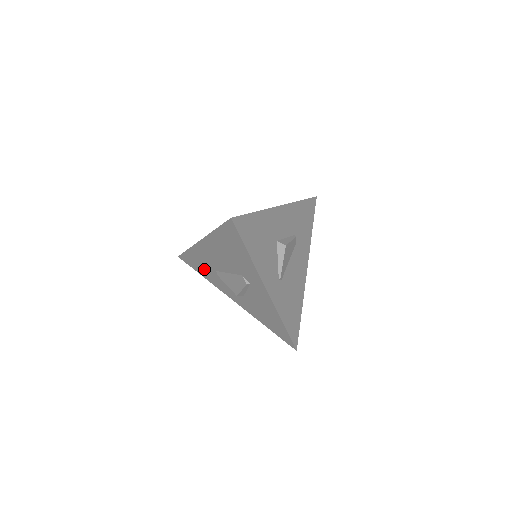
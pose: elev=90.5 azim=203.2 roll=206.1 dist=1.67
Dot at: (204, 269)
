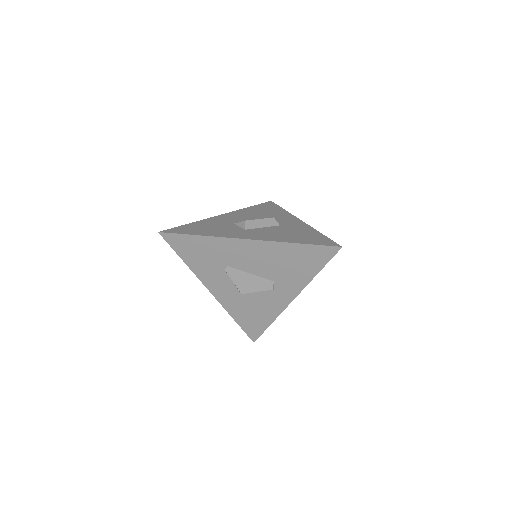
Dot at: (202, 258)
